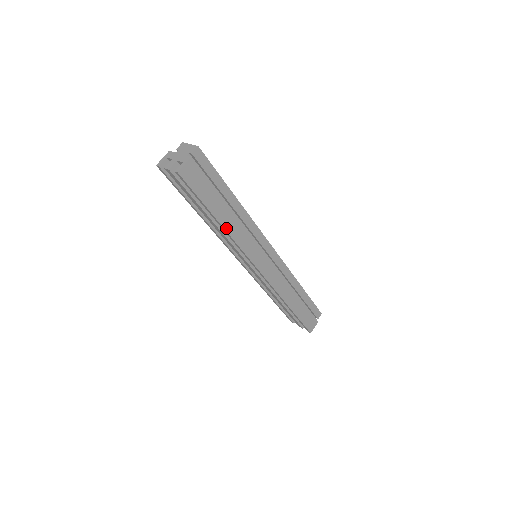
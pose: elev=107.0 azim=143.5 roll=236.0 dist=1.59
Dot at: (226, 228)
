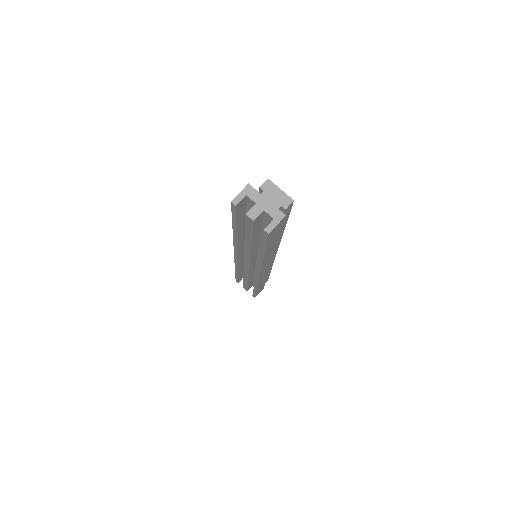
Dot at: (264, 258)
